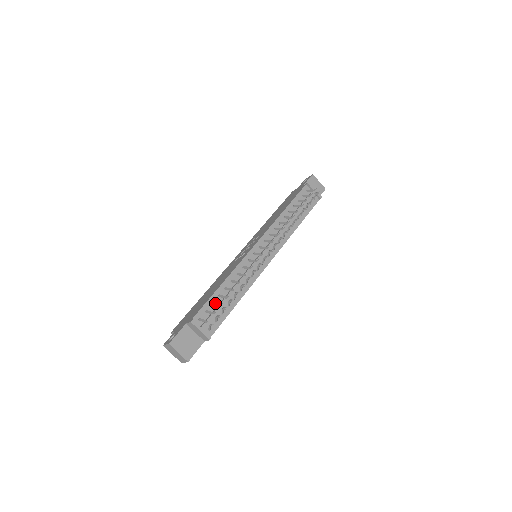
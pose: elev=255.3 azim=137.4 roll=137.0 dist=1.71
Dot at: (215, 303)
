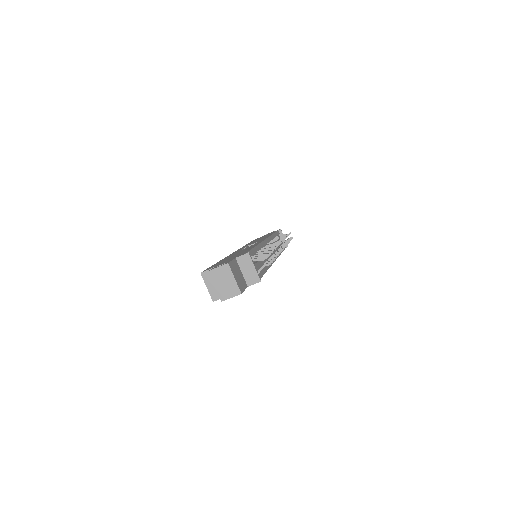
Dot at: occluded
